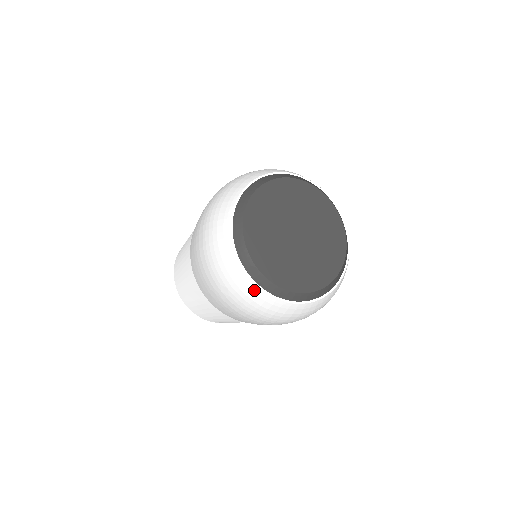
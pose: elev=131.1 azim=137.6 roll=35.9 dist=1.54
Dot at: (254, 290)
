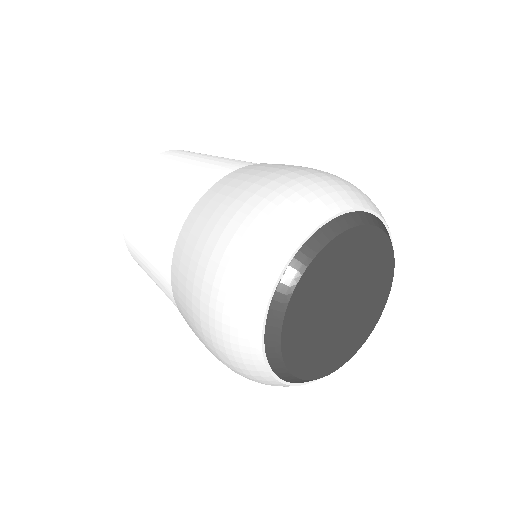
Dot at: (266, 377)
